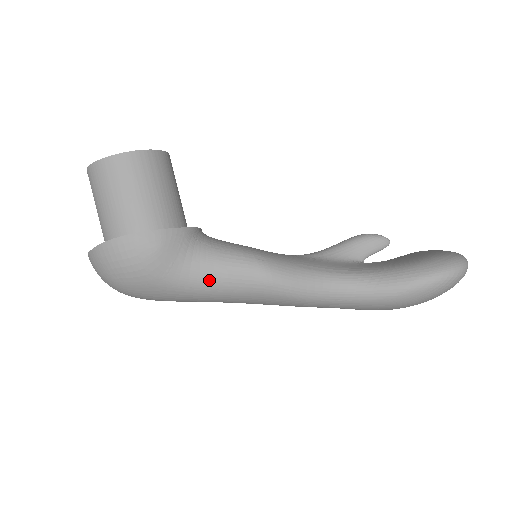
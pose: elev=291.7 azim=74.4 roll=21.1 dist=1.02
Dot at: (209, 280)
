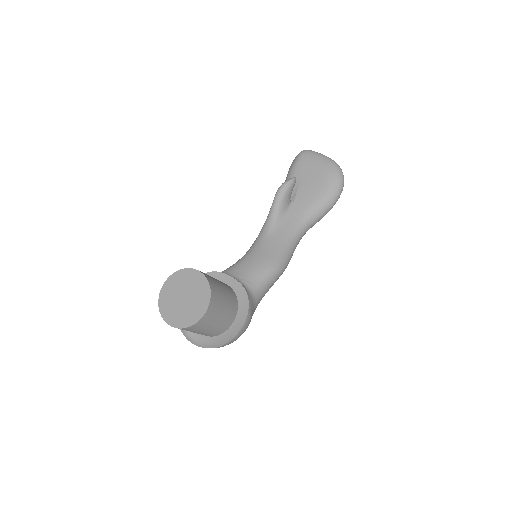
Dot at: occluded
